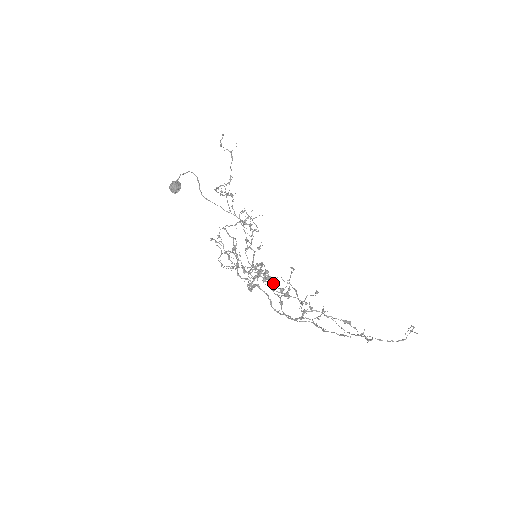
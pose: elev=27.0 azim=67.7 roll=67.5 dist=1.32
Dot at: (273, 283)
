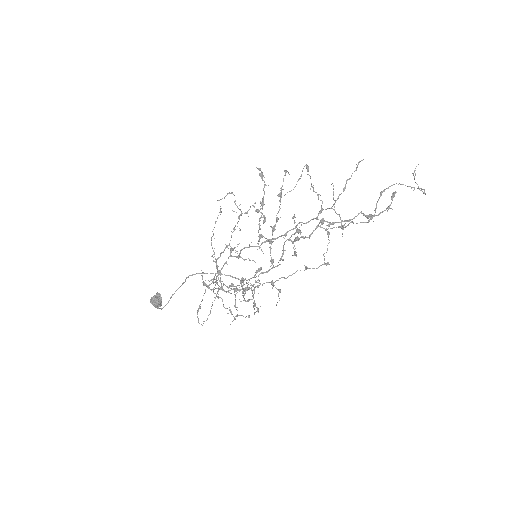
Dot at: (282, 260)
